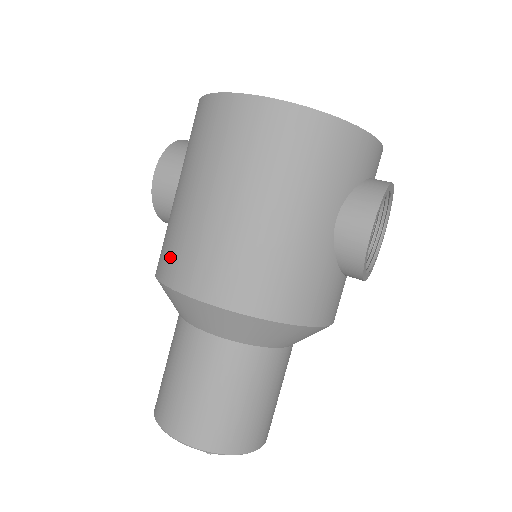
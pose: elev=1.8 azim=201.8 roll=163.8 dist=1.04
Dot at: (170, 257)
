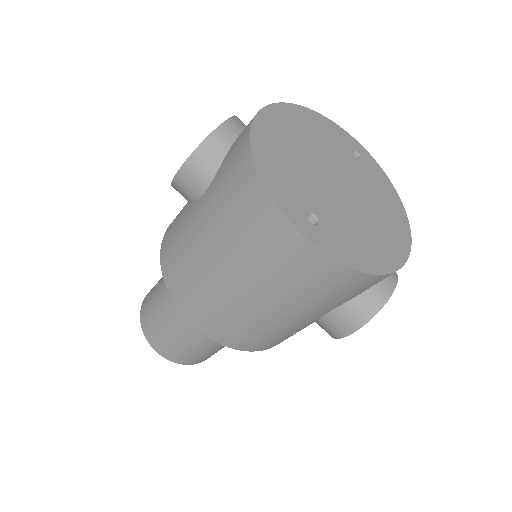
Dot at: (176, 274)
